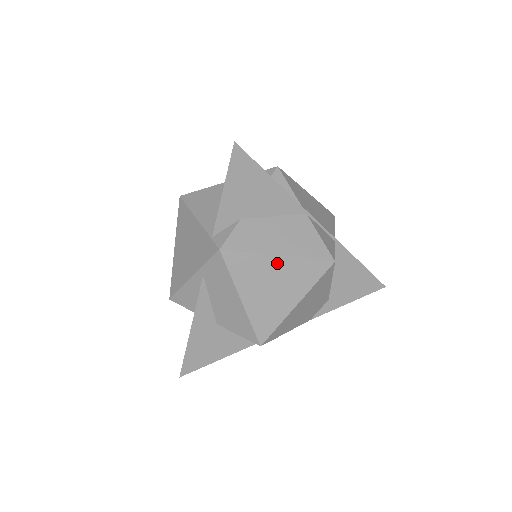
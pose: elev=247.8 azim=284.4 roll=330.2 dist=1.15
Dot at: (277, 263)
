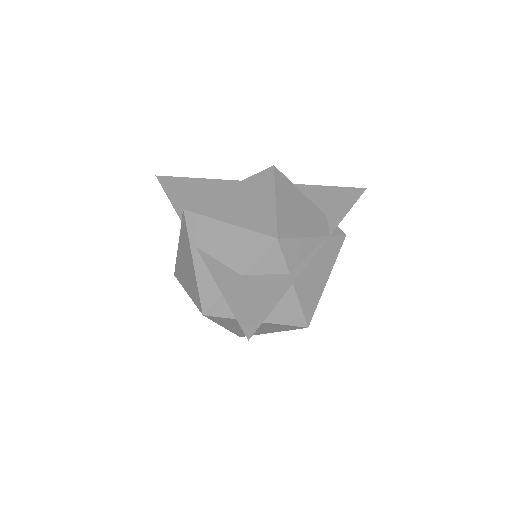
Dot at: (233, 190)
